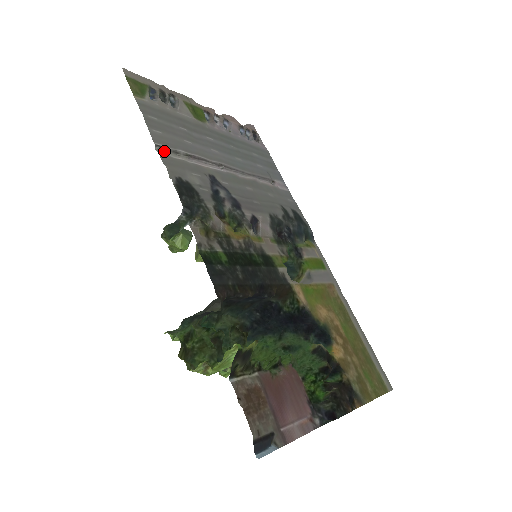
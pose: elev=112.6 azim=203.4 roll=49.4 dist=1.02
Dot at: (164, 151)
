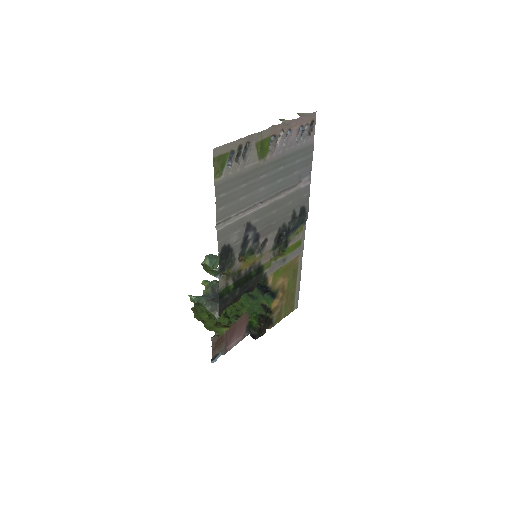
Dot at: (221, 223)
